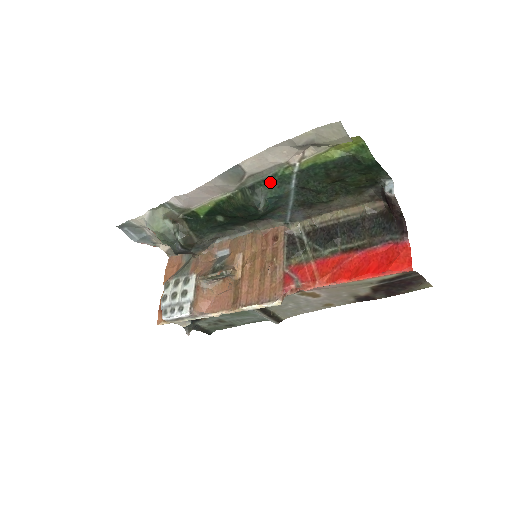
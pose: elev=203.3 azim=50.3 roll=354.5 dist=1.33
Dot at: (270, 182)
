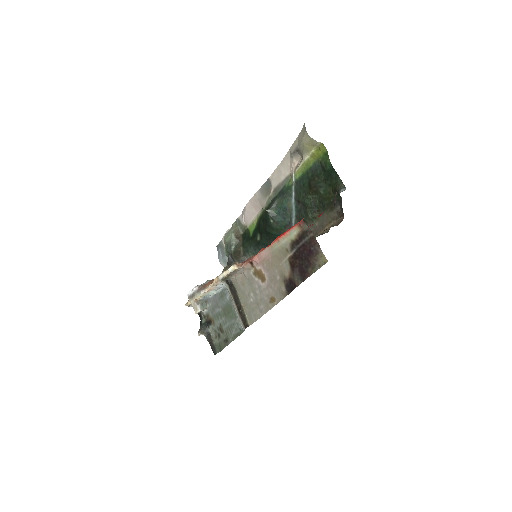
Dot at: (282, 194)
